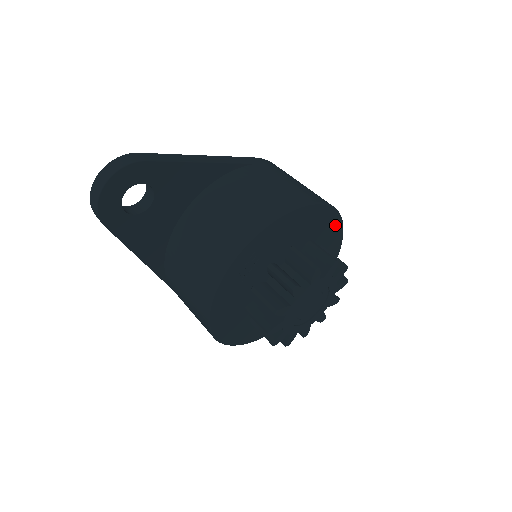
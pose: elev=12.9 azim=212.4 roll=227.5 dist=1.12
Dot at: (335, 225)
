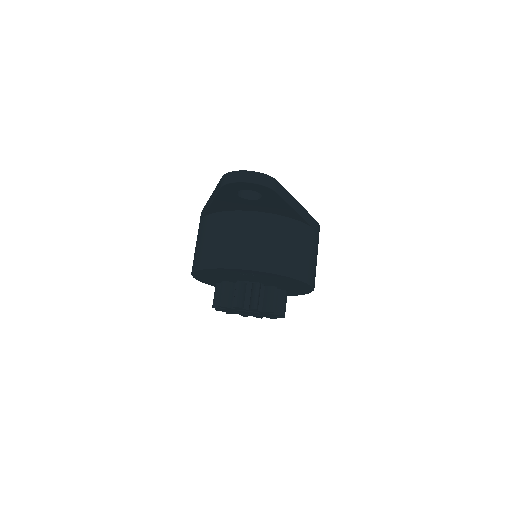
Dot at: (304, 292)
